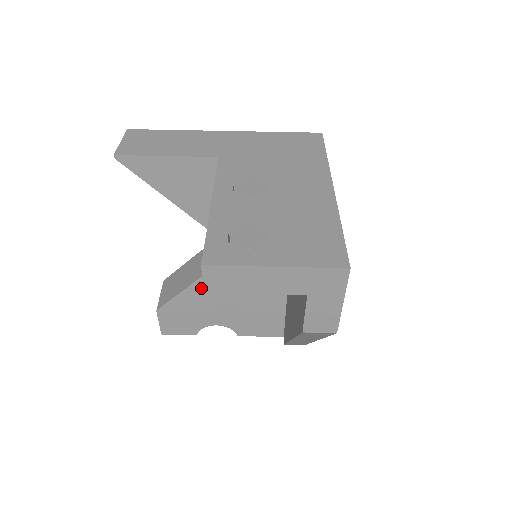
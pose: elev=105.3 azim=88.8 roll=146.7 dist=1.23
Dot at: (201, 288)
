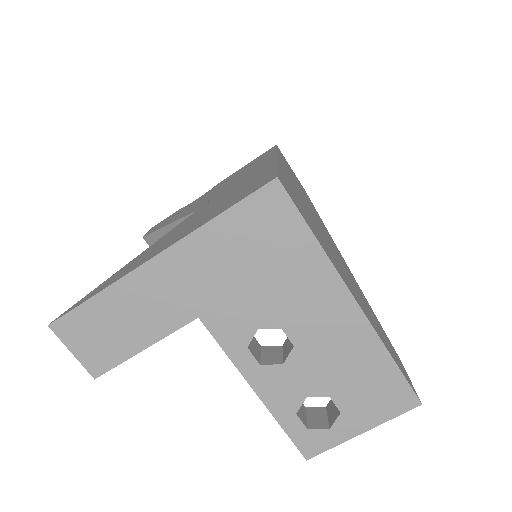
Dot at: occluded
